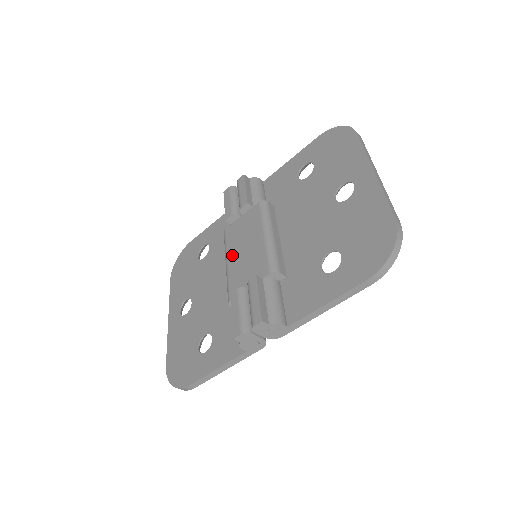
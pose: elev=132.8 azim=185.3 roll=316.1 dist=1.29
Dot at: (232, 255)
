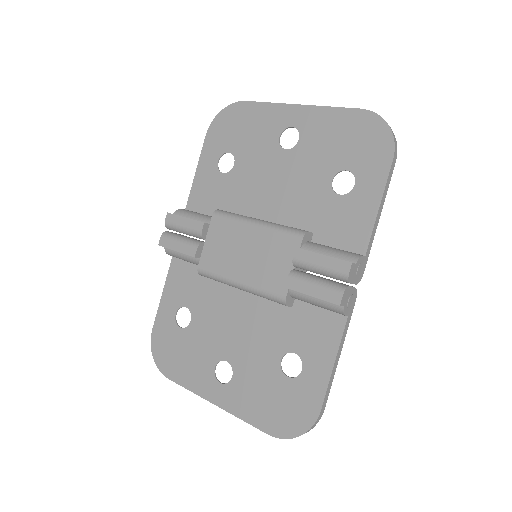
Dot at: (237, 272)
